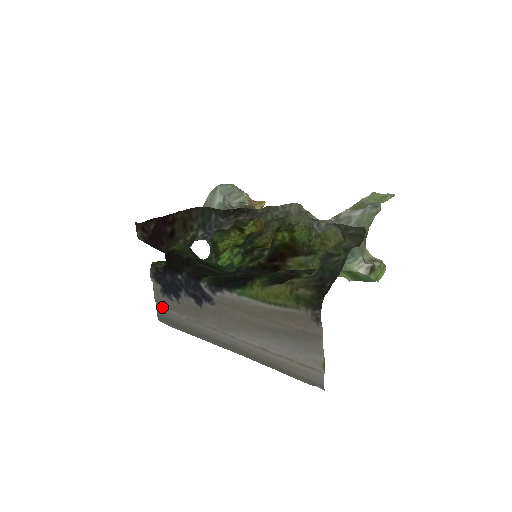
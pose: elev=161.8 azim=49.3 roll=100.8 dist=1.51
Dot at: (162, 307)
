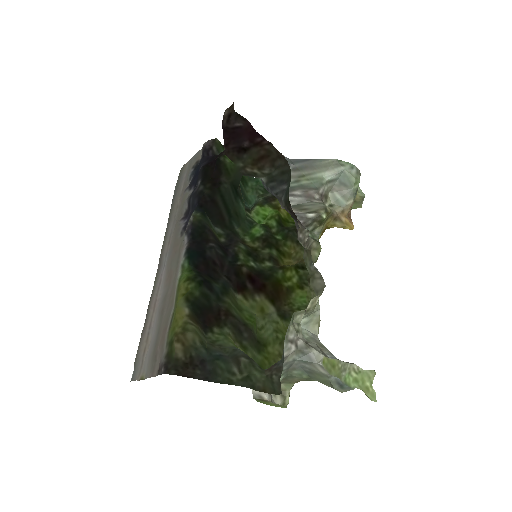
Dot at: (187, 169)
